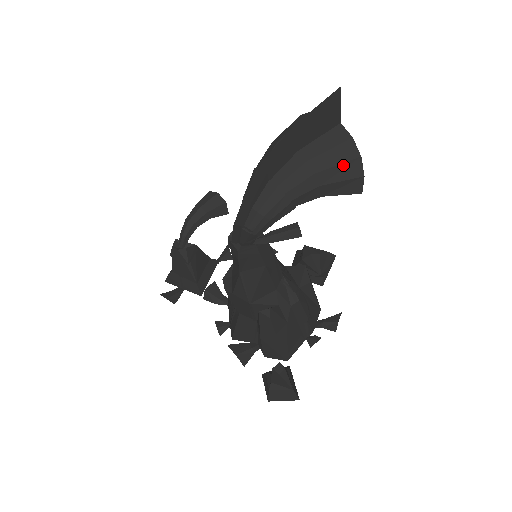
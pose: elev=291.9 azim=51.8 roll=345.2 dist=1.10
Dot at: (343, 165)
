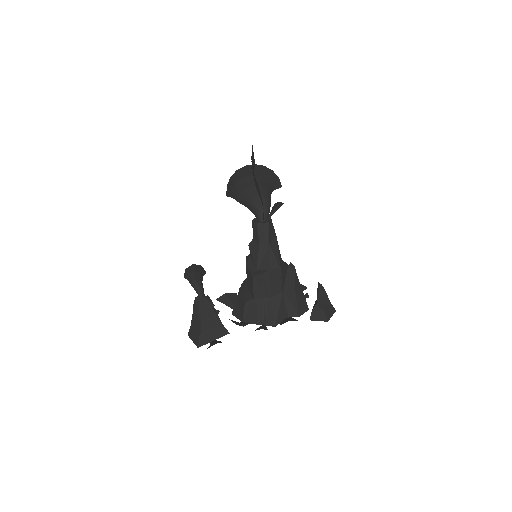
Dot at: (271, 175)
